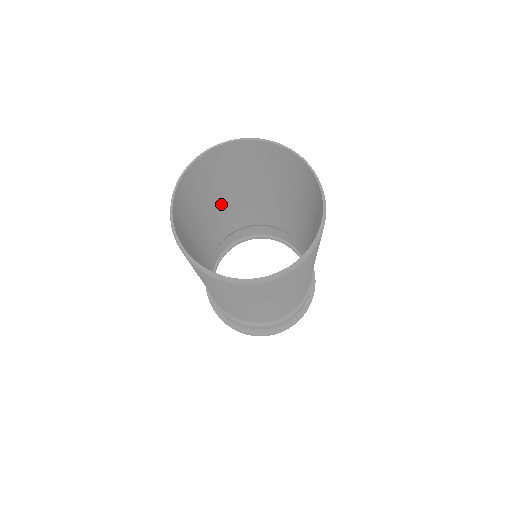
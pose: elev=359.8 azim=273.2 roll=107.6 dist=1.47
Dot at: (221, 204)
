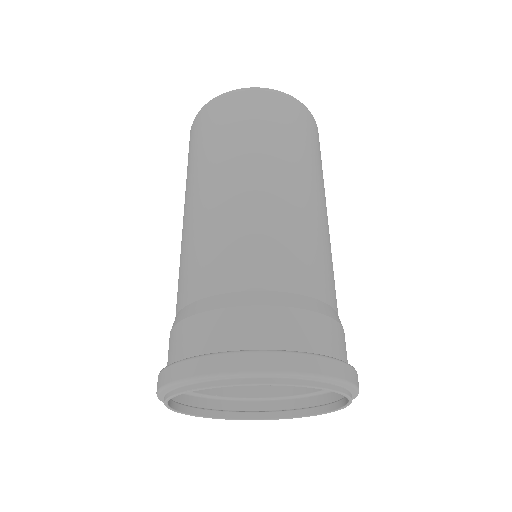
Dot at: occluded
